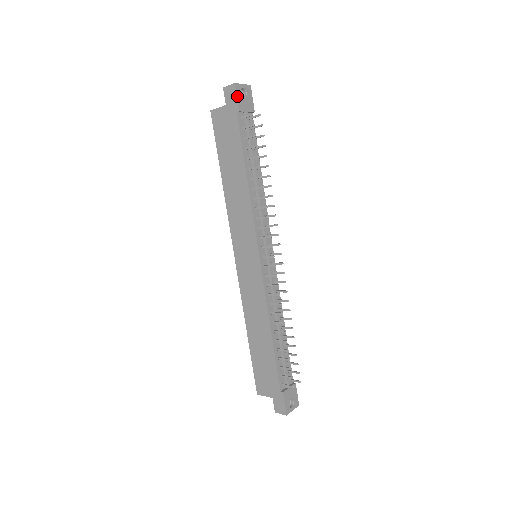
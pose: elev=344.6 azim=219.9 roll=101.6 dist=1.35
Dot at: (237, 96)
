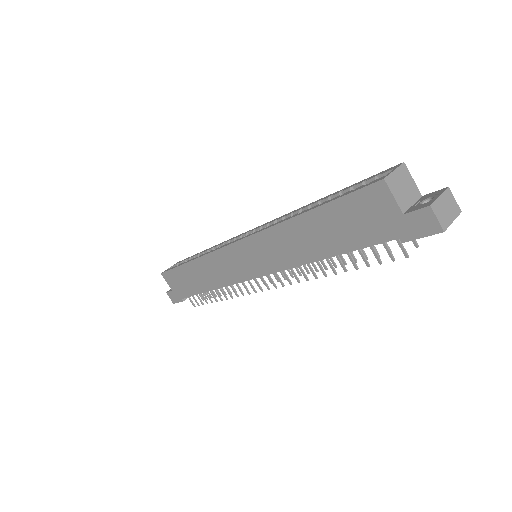
Dot at: (425, 236)
